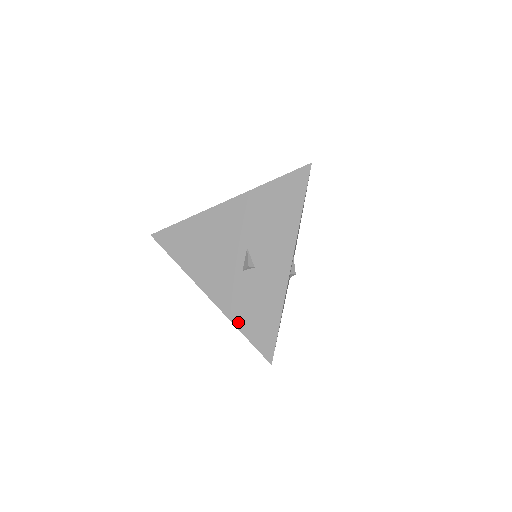
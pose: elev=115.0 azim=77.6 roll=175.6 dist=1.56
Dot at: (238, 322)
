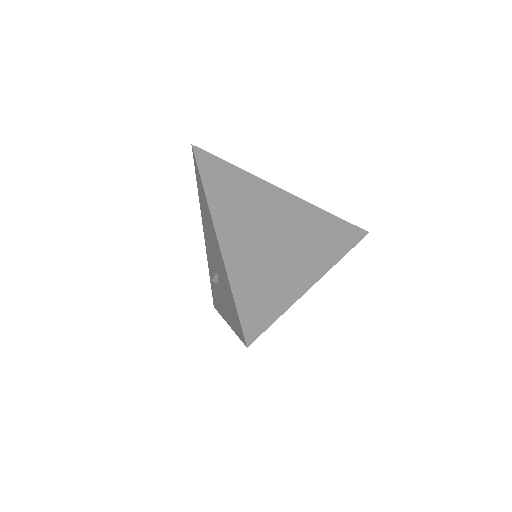
Dot at: (209, 273)
